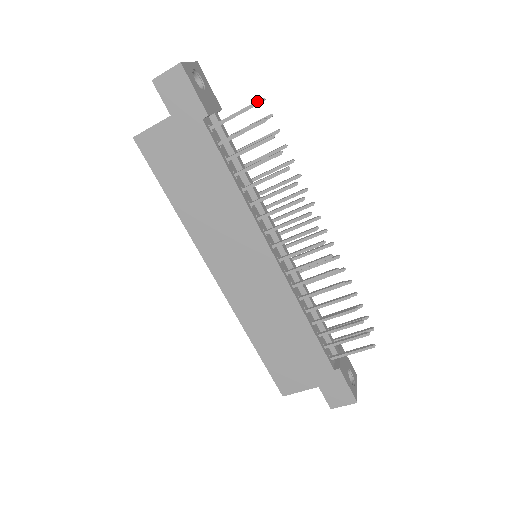
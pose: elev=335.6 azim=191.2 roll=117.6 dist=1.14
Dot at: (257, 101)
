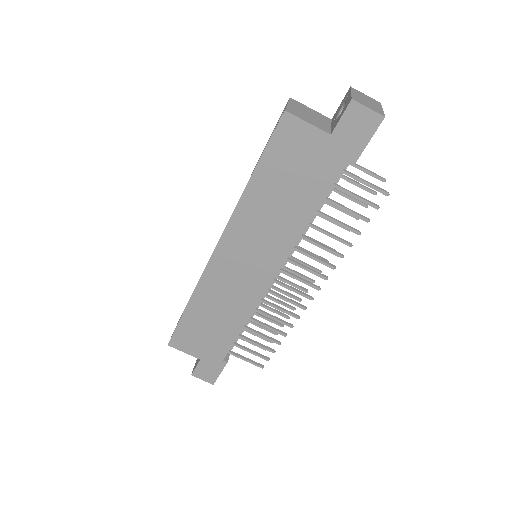
Dot at: occluded
